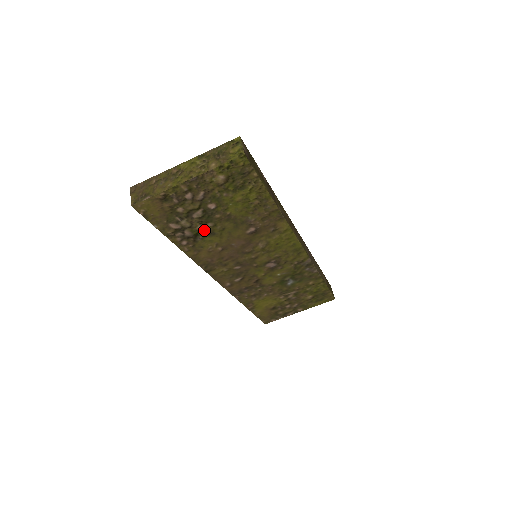
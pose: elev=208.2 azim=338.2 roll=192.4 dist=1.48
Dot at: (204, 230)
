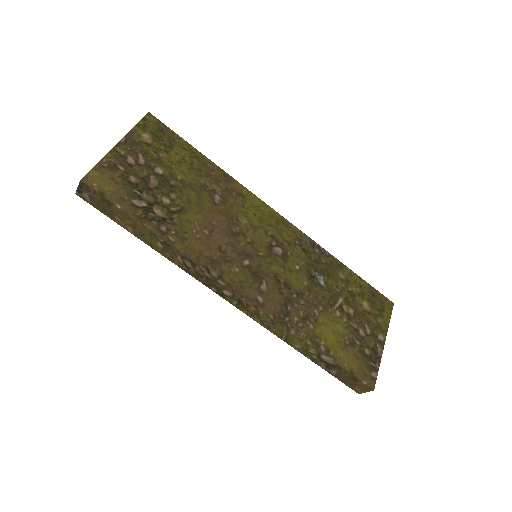
Dot at: (171, 206)
